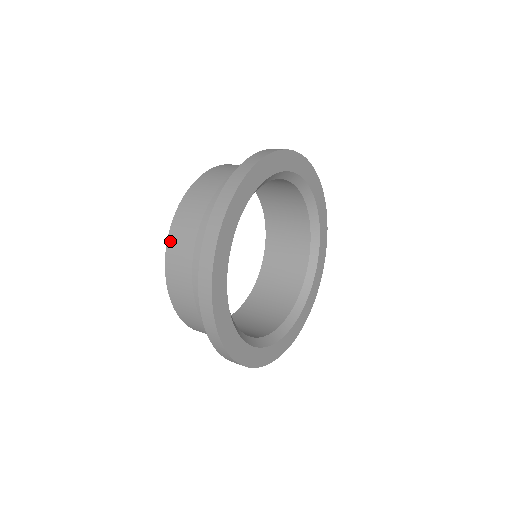
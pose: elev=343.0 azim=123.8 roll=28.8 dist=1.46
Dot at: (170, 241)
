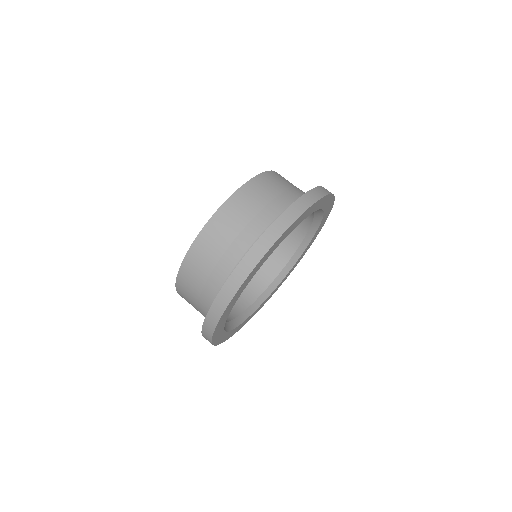
Dot at: (204, 232)
